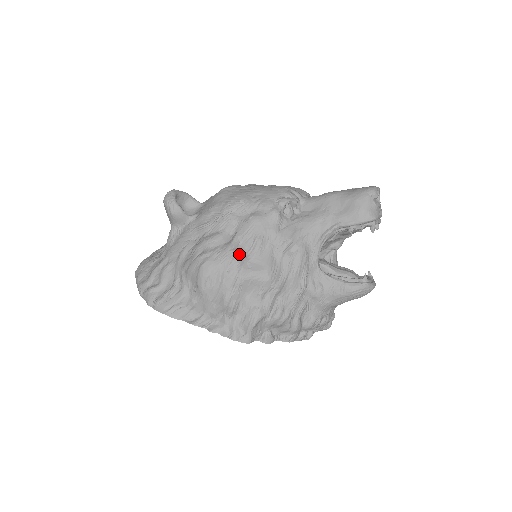
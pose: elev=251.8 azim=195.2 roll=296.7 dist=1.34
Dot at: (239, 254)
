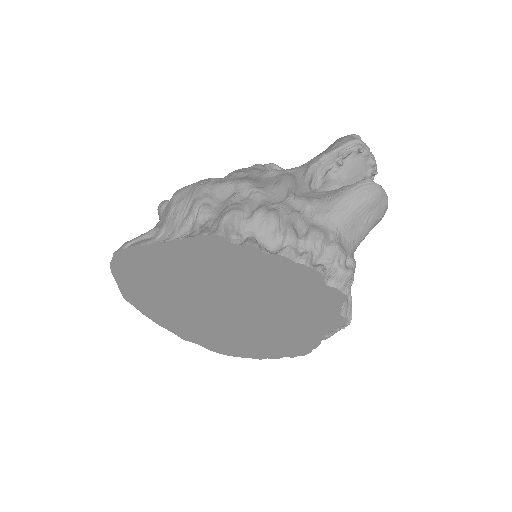
Dot at: occluded
